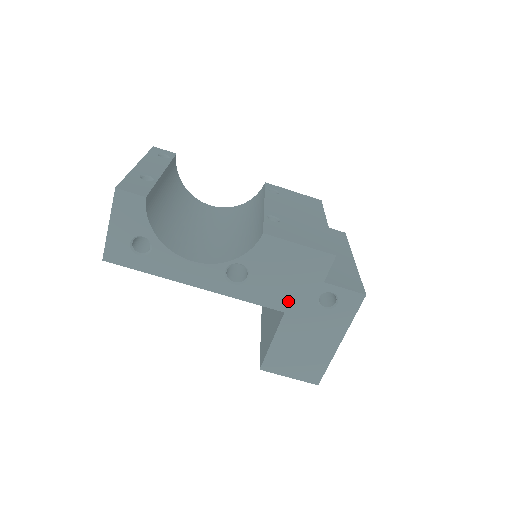
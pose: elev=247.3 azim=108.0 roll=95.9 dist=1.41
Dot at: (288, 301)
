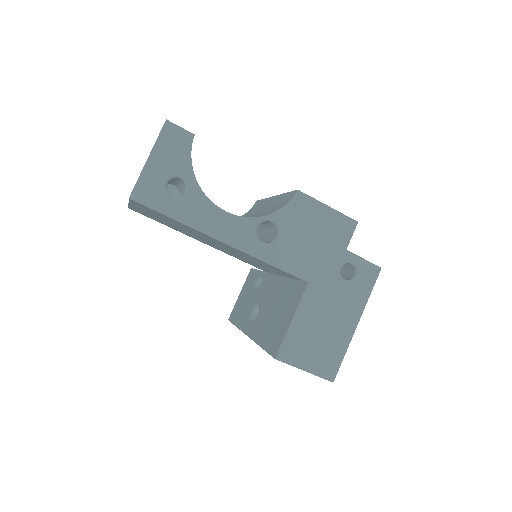
Dot at: (313, 269)
